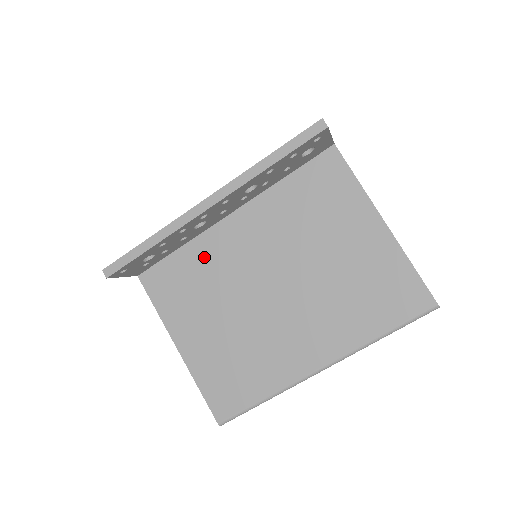
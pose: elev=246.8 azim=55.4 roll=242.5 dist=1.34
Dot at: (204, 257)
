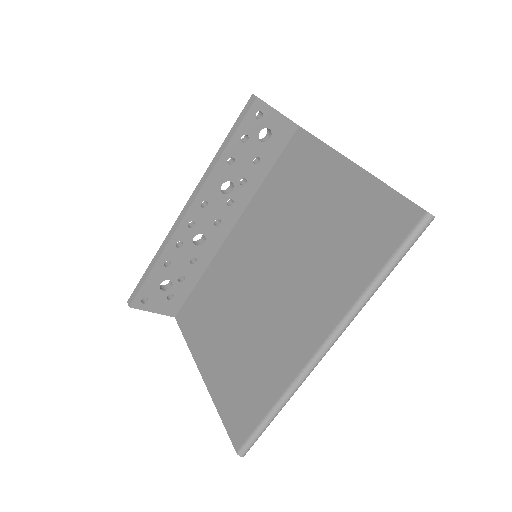
Dot at: (217, 276)
